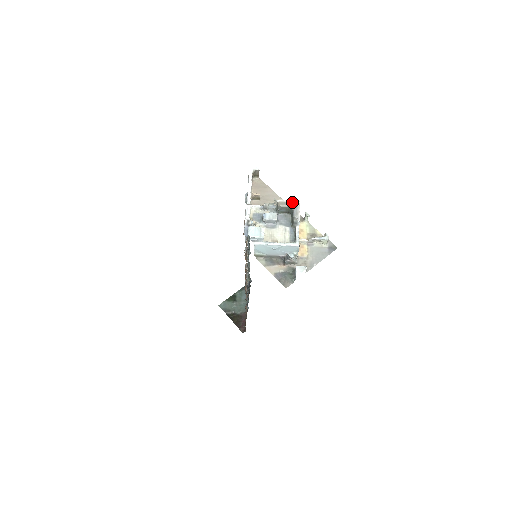
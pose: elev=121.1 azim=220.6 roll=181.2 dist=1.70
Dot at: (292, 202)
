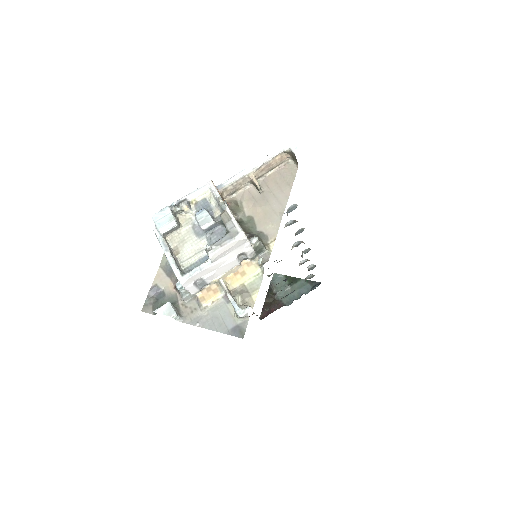
Dot at: (236, 226)
